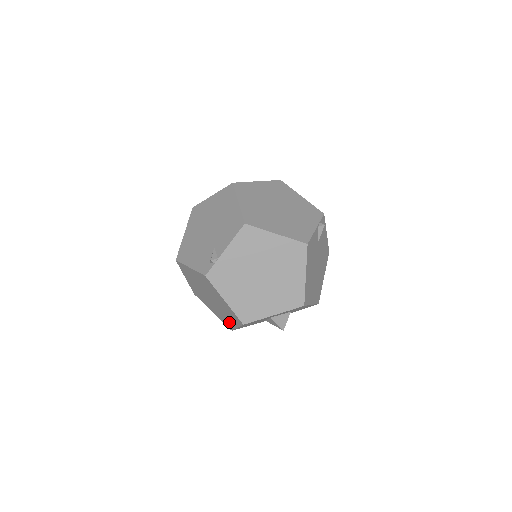
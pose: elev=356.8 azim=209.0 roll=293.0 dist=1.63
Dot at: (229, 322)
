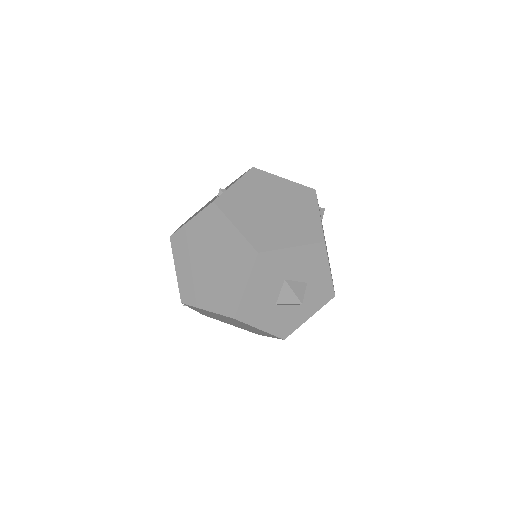
Dot at: (233, 292)
